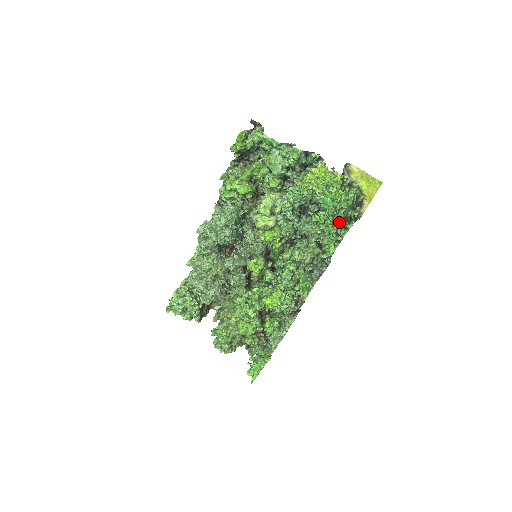
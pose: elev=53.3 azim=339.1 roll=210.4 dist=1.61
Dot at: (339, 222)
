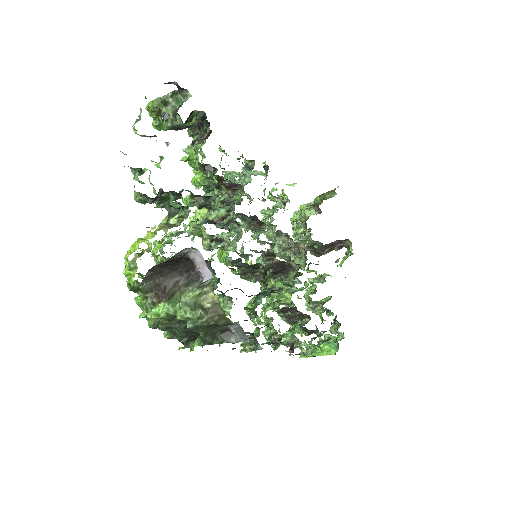
Dot at: occluded
